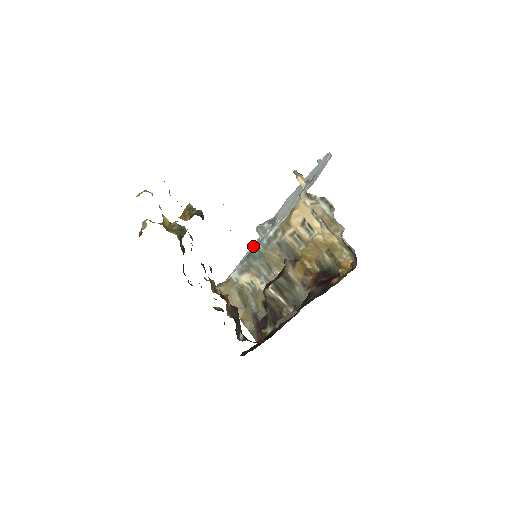
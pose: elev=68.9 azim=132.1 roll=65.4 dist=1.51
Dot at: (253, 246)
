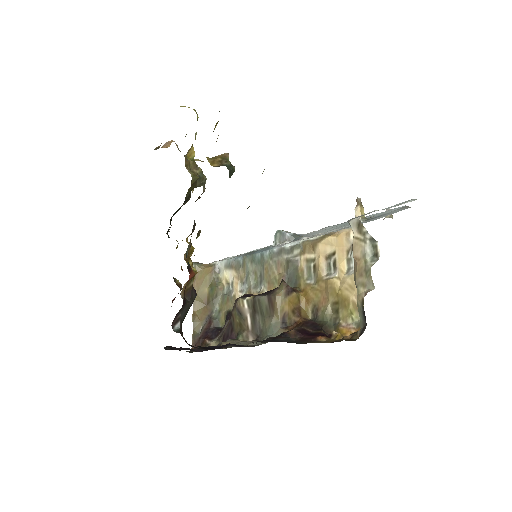
Dot at: occluded
